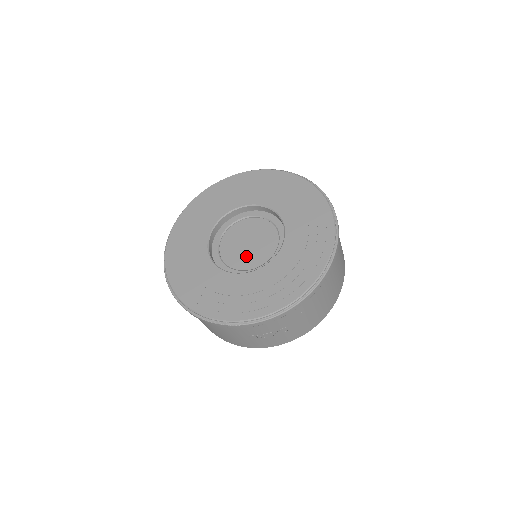
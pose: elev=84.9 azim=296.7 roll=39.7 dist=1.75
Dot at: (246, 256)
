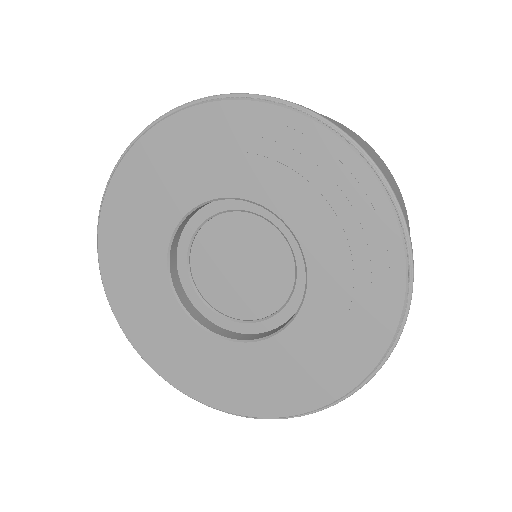
Dot at: (258, 288)
